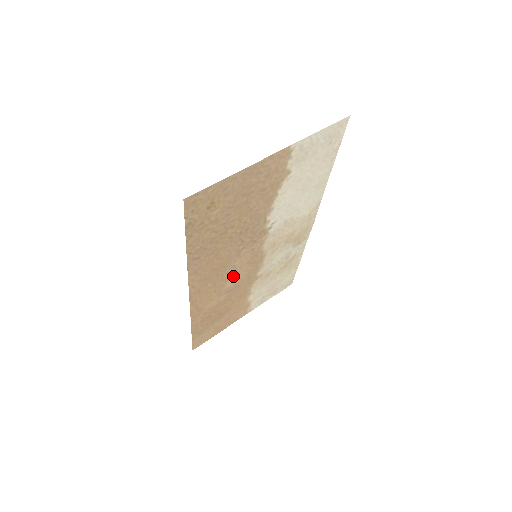
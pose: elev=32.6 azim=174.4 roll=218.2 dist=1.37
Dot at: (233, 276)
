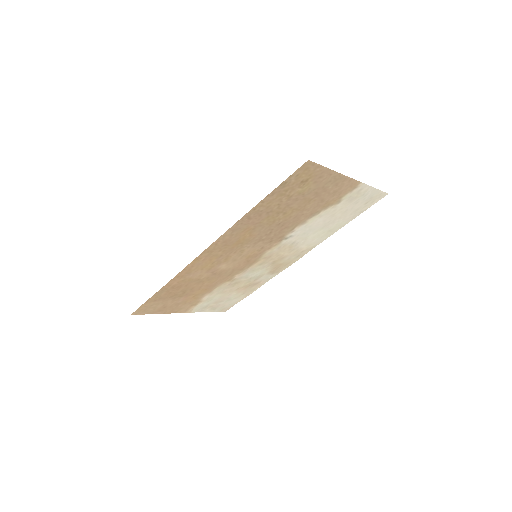
Dot at: (231, 260)
